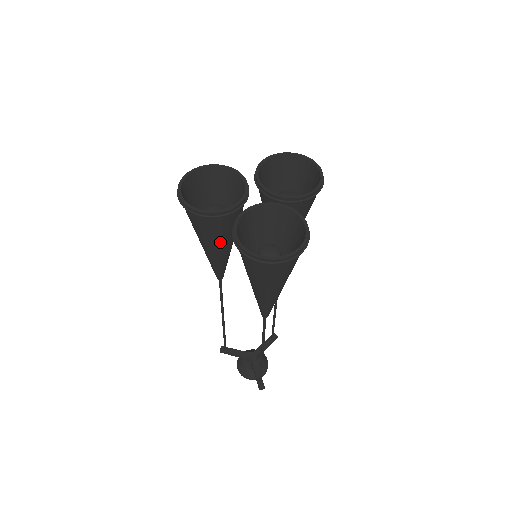
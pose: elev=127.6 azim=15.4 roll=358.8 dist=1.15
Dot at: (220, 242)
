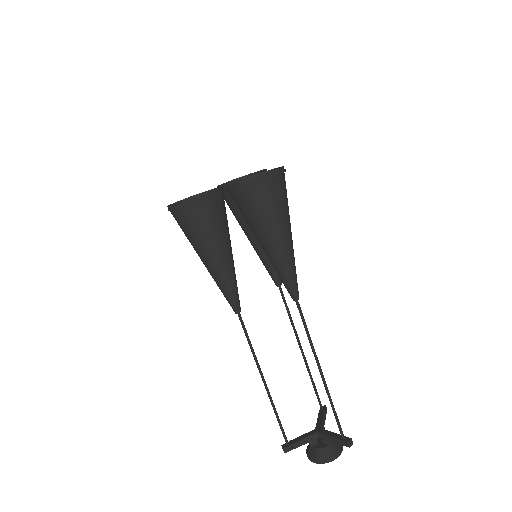
Dot at: (222, 240)
